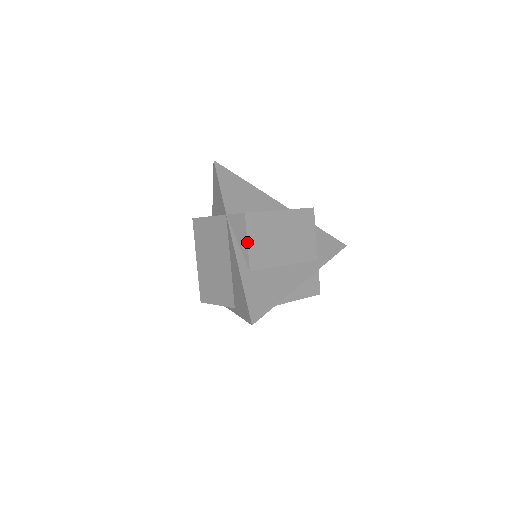
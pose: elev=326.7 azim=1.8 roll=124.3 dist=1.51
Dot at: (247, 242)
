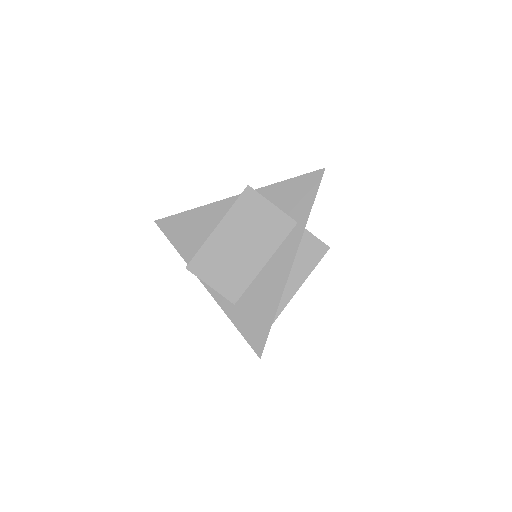
Dot at: (210, 286)
